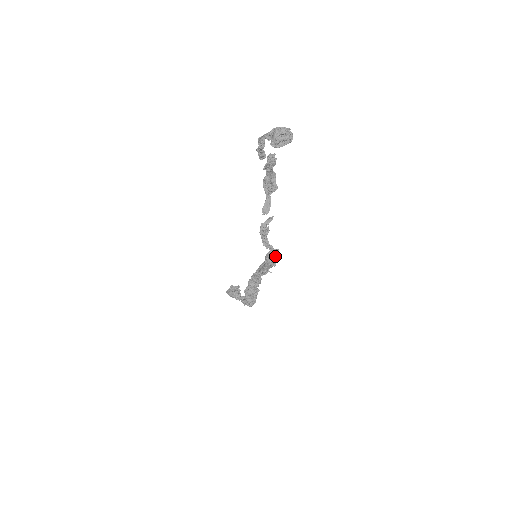
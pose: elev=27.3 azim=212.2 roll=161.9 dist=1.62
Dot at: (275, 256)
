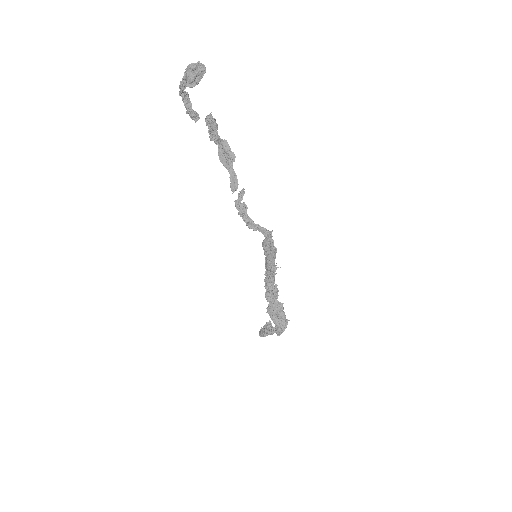
Dot at: (269, 237)
